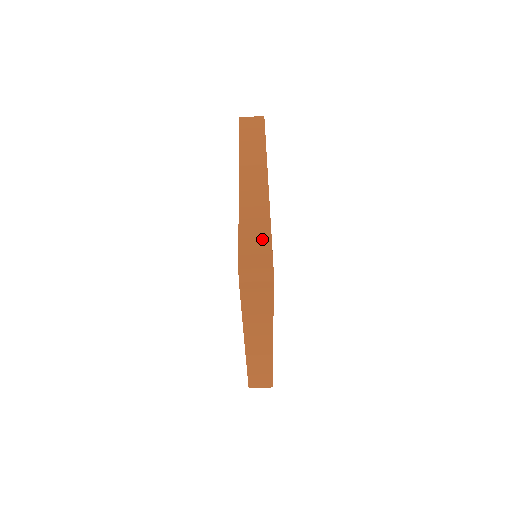
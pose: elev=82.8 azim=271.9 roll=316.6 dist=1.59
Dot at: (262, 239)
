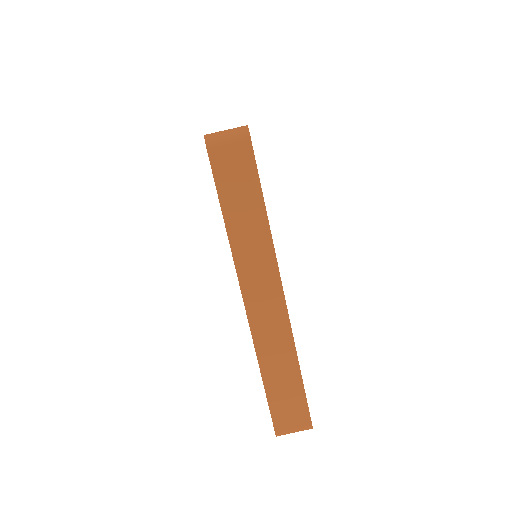
Dot at: (293, 391)
